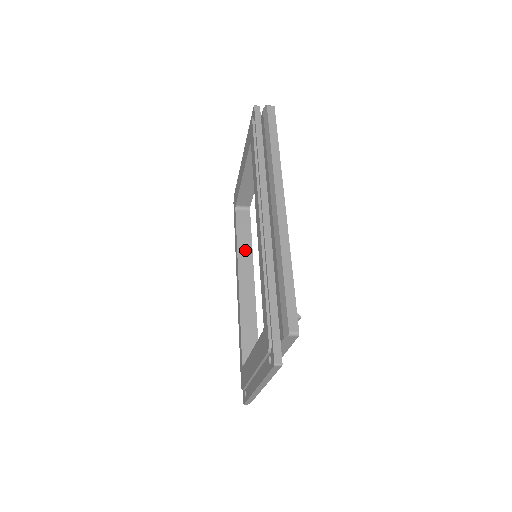
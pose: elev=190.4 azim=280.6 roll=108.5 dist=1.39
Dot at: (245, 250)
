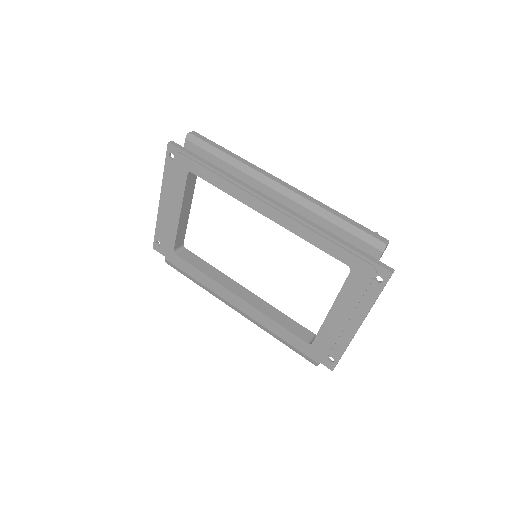
Dot at: (217, 275)
